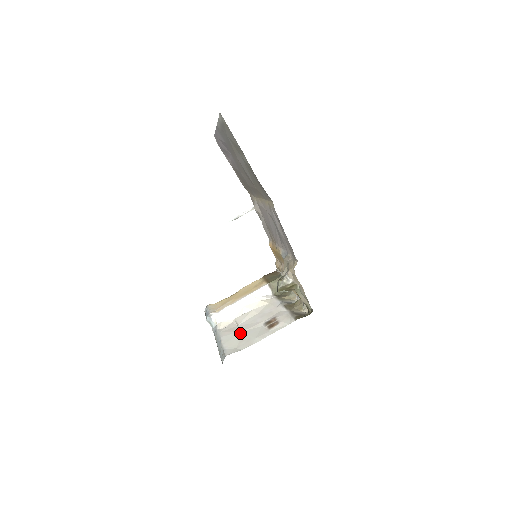
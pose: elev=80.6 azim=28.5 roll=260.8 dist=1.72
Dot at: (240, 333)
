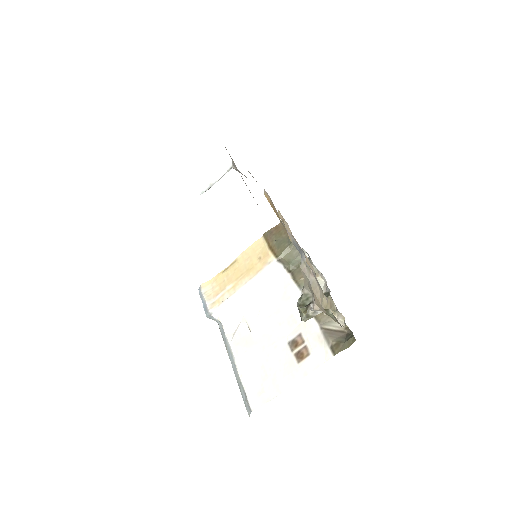
Dot at: (258, 356)
